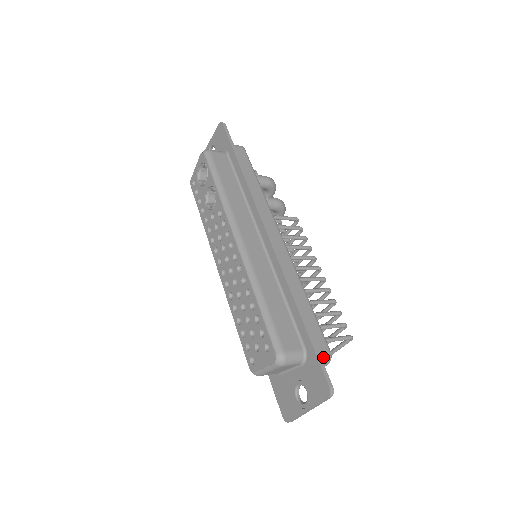
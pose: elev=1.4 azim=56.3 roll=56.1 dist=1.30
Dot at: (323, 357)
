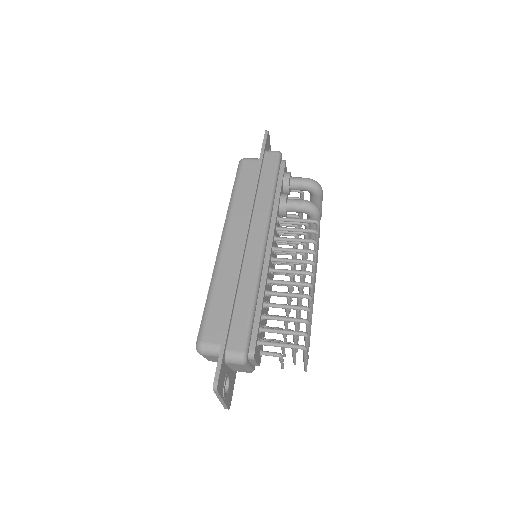
Dot at: (233, 355)
